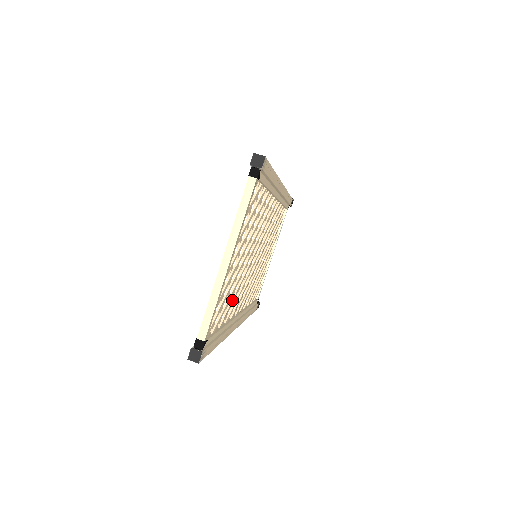
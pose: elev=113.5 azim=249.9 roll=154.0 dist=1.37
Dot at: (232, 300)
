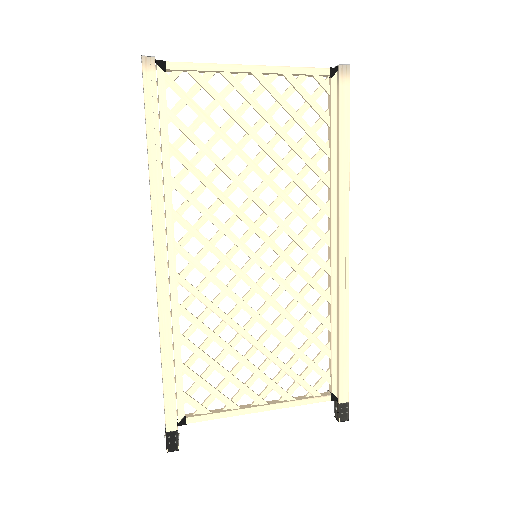
Dot at: occluded
